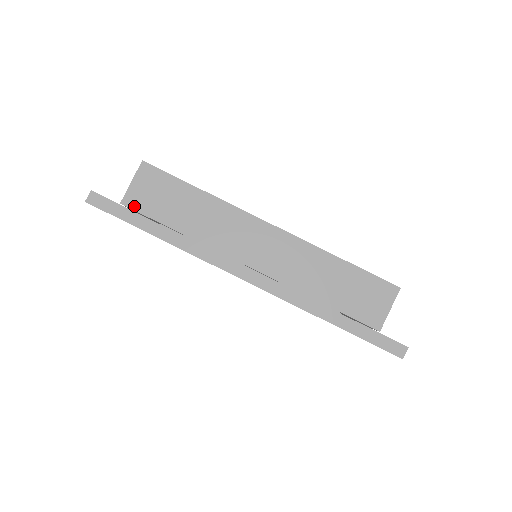
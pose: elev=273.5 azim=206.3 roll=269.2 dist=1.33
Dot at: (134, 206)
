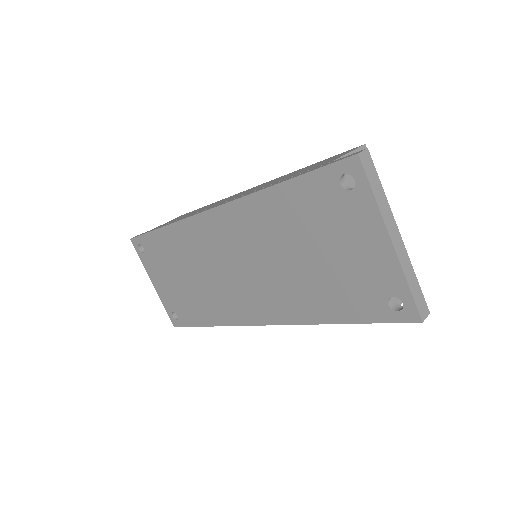
Dot at: occluded
